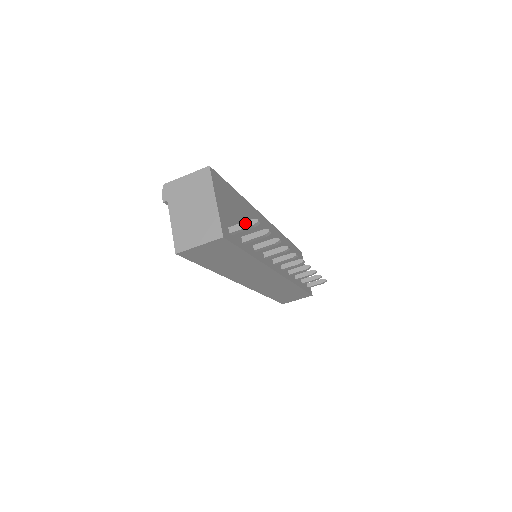
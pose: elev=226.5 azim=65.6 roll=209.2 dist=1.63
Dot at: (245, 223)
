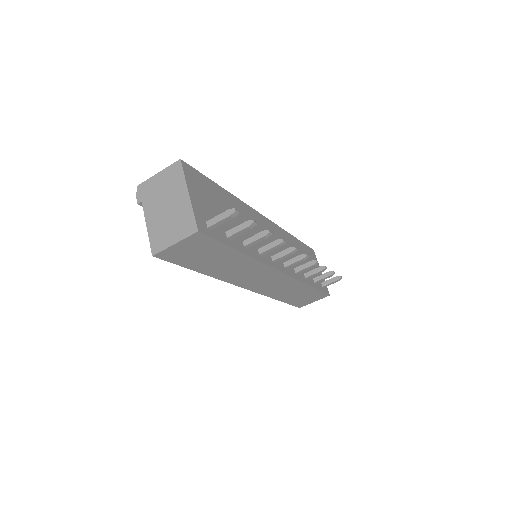
Dot at: (222, 214)
